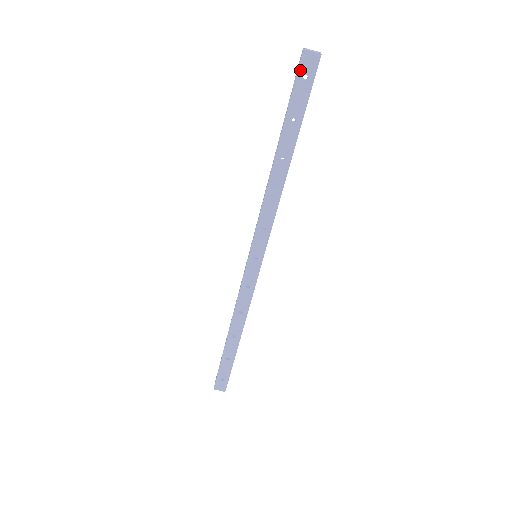
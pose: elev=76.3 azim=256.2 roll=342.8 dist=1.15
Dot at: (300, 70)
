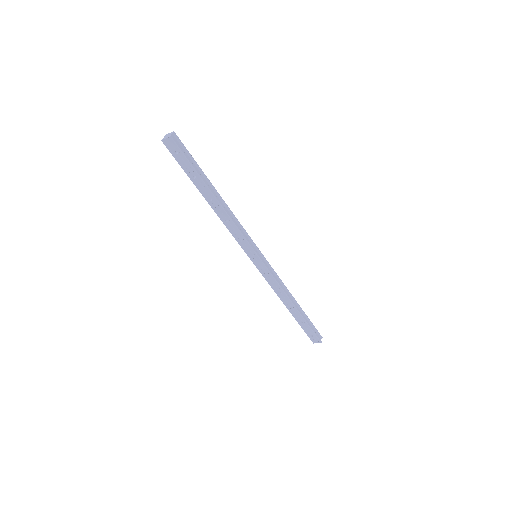
Dot at: (170, 151)
